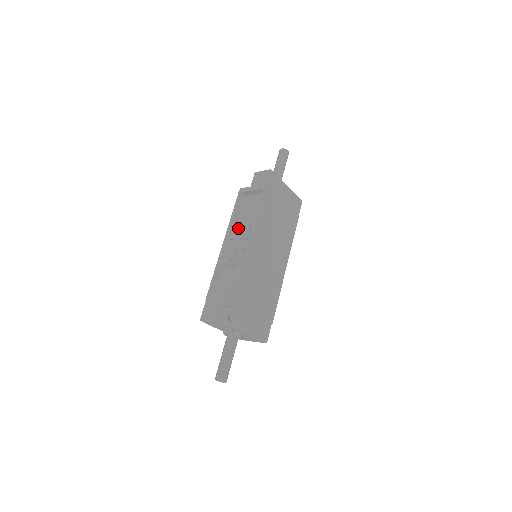
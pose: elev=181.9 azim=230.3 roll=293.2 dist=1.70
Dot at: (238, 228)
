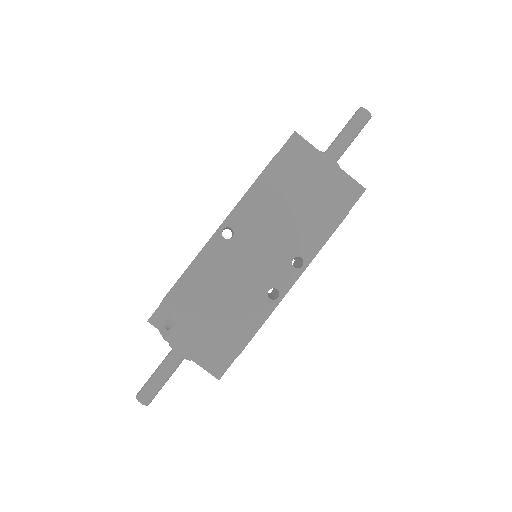
Dot at: occluded
